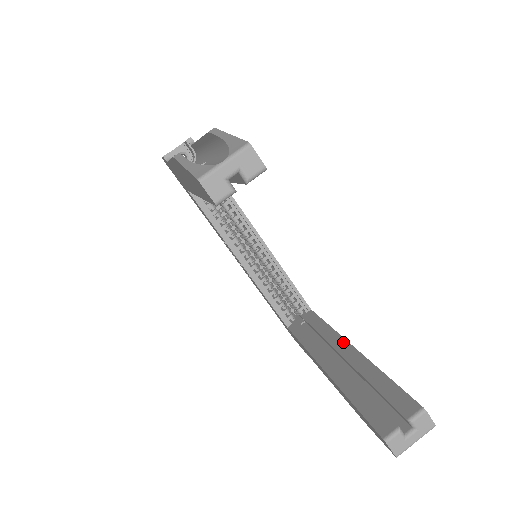
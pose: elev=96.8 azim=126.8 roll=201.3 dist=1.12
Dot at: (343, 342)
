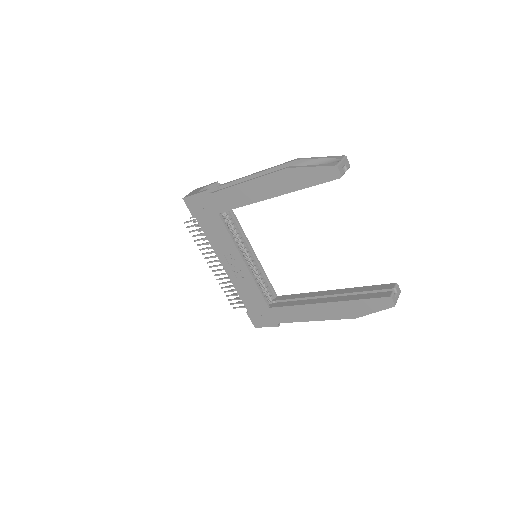
Dot at: (323, 292)
